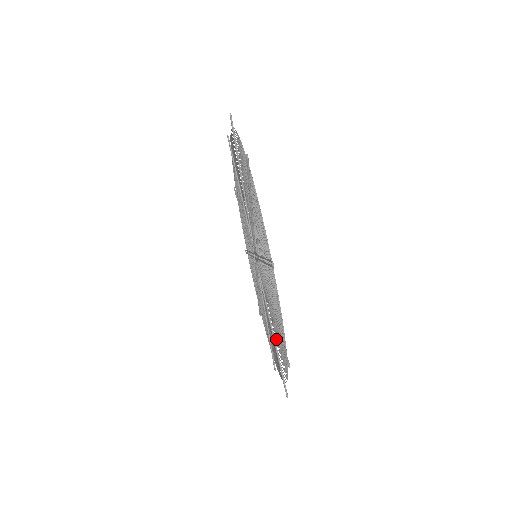
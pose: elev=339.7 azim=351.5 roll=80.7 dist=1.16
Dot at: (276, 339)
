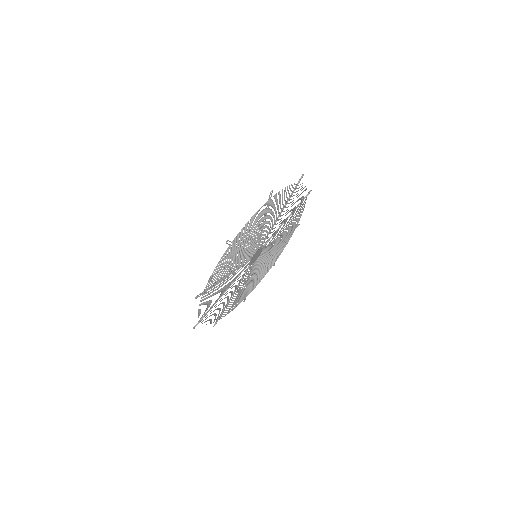
Dot at: occluded
